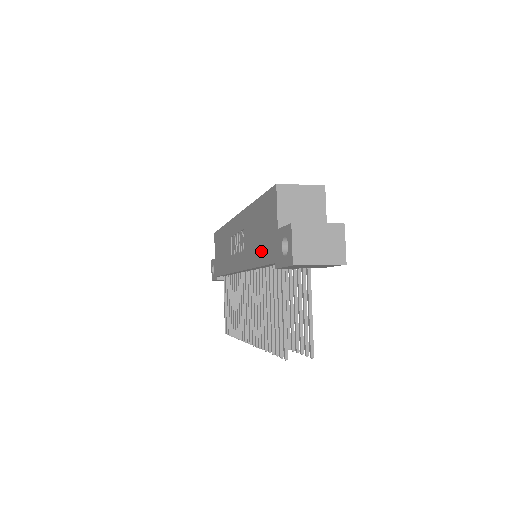
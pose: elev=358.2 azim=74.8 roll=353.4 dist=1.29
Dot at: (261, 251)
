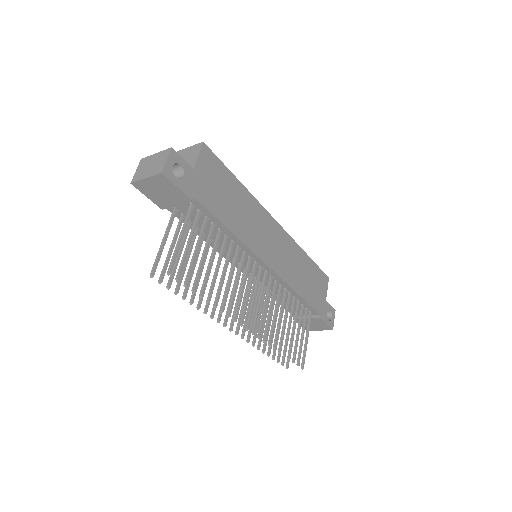
Dot at: occluded
